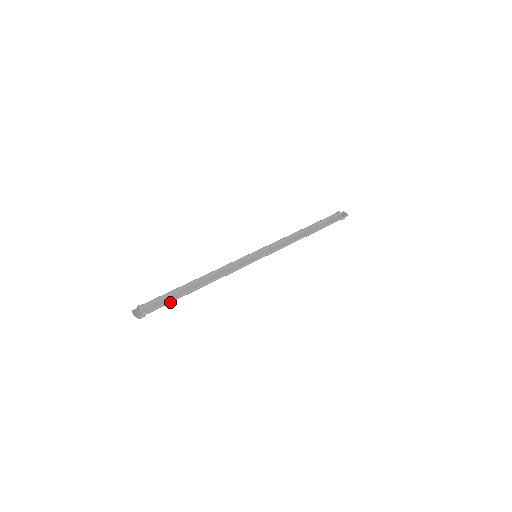
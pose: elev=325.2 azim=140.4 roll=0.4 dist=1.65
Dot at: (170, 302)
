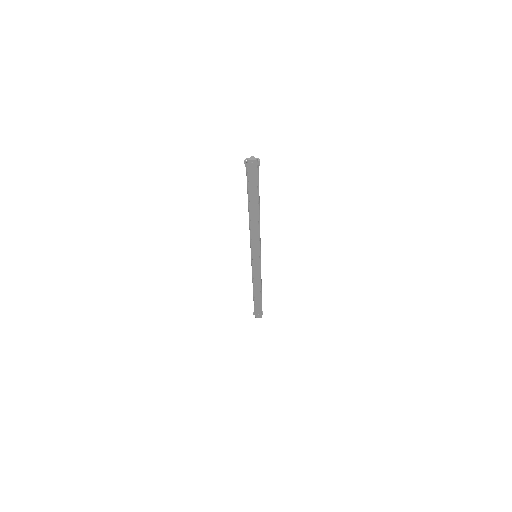
Dot at: occluded
